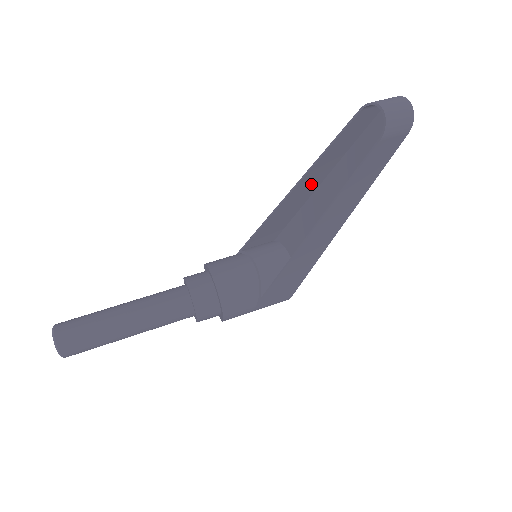
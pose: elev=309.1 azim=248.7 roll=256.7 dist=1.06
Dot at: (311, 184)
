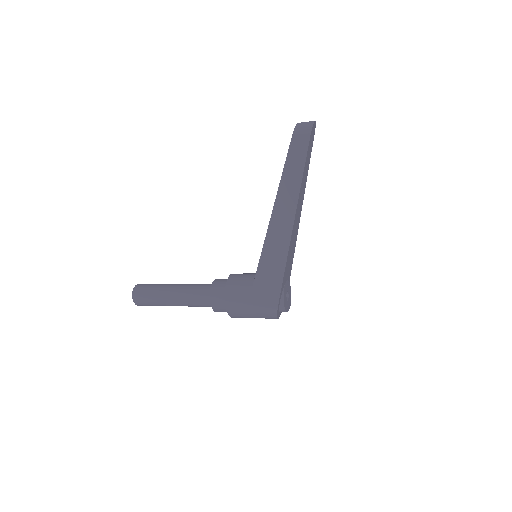
Dot at: occluded
